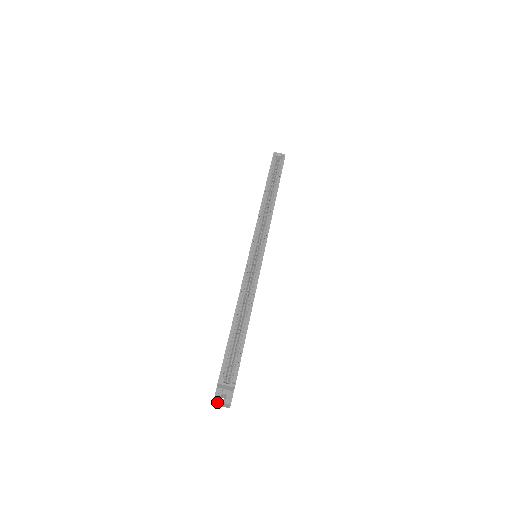
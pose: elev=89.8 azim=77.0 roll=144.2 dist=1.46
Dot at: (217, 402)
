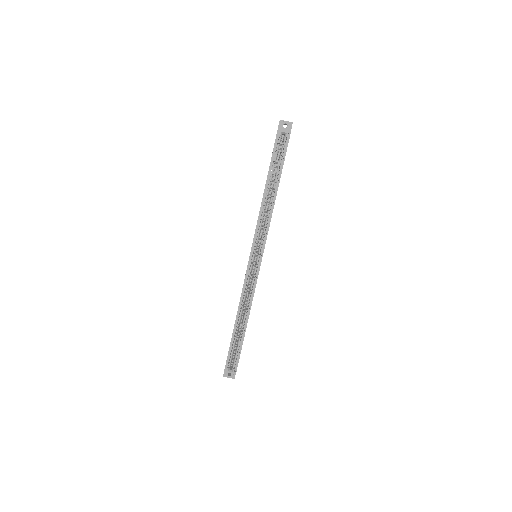
Dot at: (226, 376)
